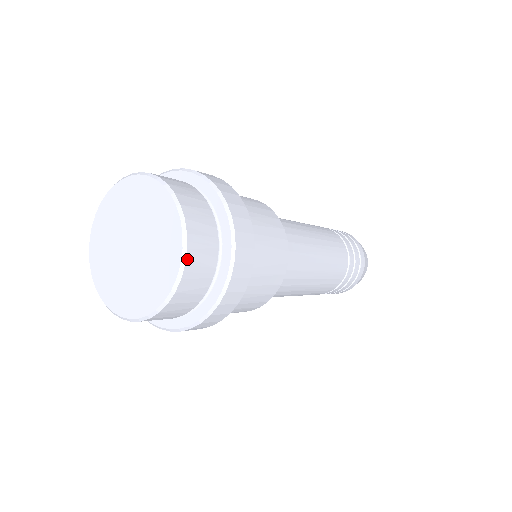
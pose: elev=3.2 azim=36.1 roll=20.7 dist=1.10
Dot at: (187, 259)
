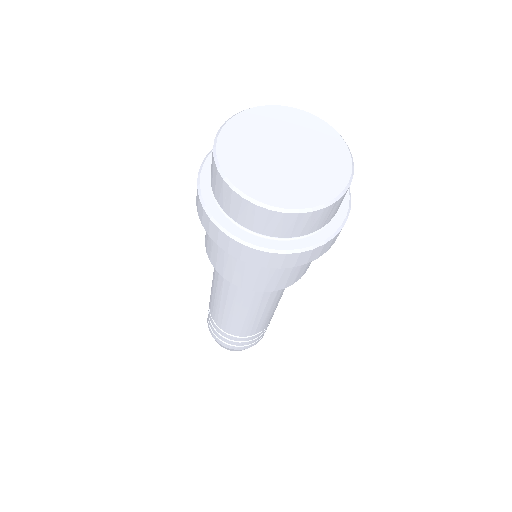
Dot at: (338, 200)
